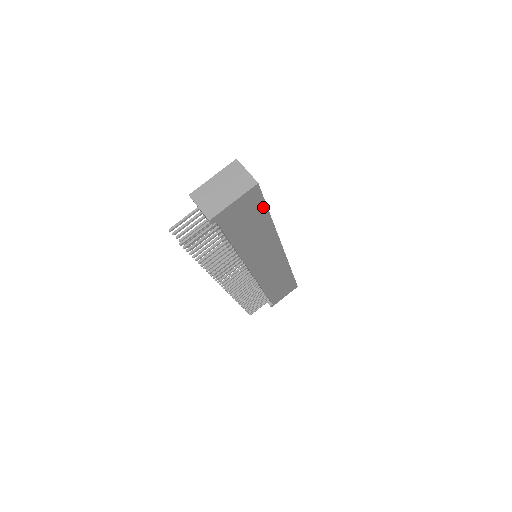
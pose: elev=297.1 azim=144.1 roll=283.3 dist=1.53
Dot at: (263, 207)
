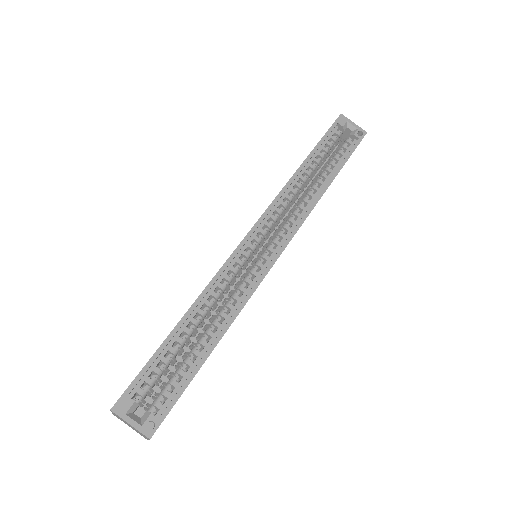
Dot at: (188, 384)
